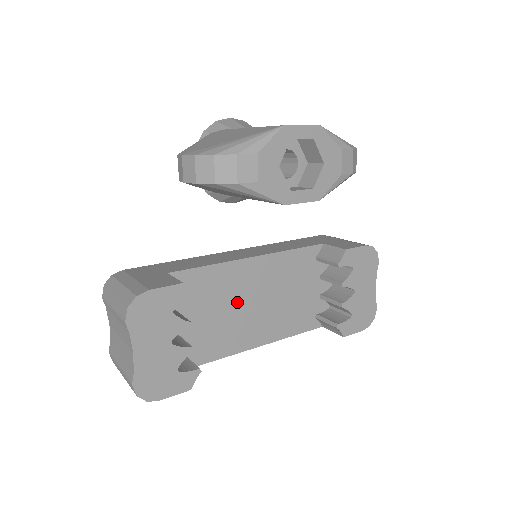
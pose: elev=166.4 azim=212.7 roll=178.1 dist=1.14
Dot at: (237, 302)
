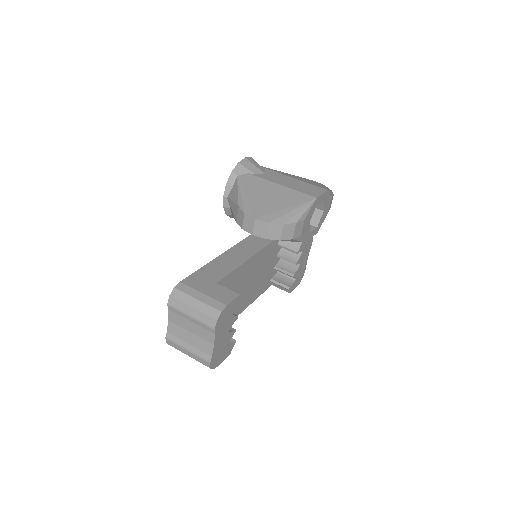
Dot at: (241, 287)
